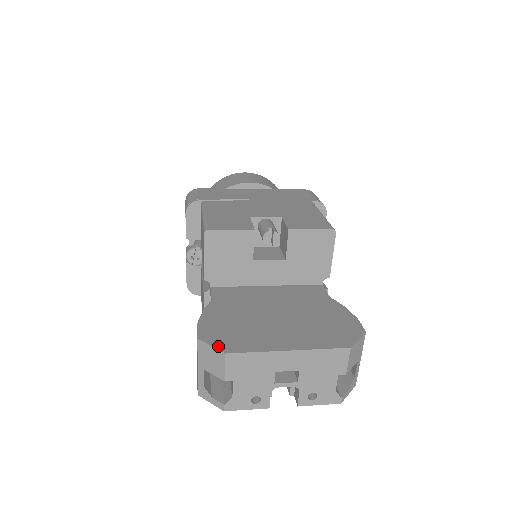
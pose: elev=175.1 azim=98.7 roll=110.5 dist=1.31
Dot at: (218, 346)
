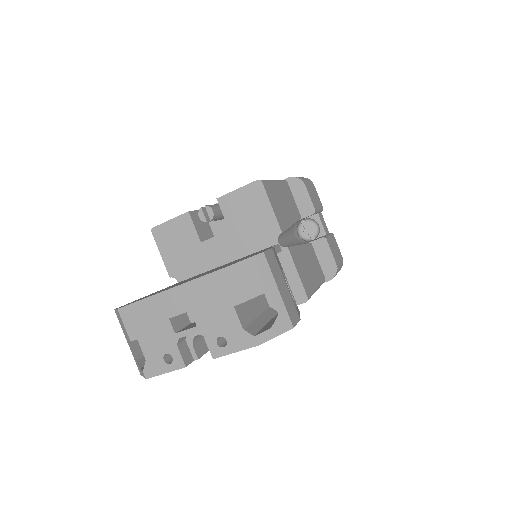
Dot at: (120, 307)
